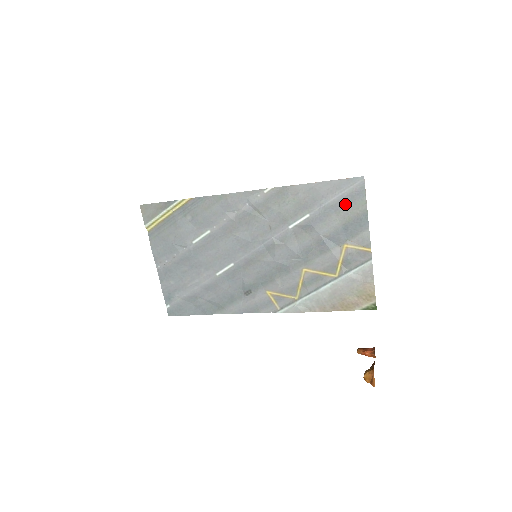
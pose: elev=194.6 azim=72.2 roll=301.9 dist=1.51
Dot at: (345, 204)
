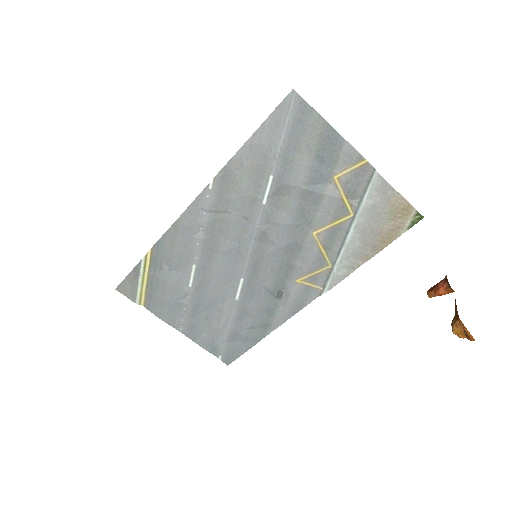
Dot at: (298, 135)
